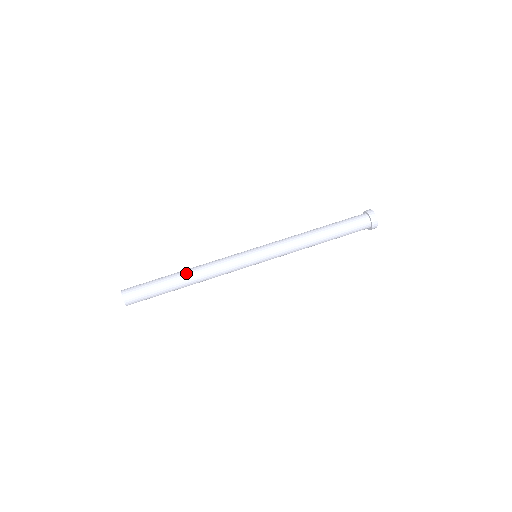
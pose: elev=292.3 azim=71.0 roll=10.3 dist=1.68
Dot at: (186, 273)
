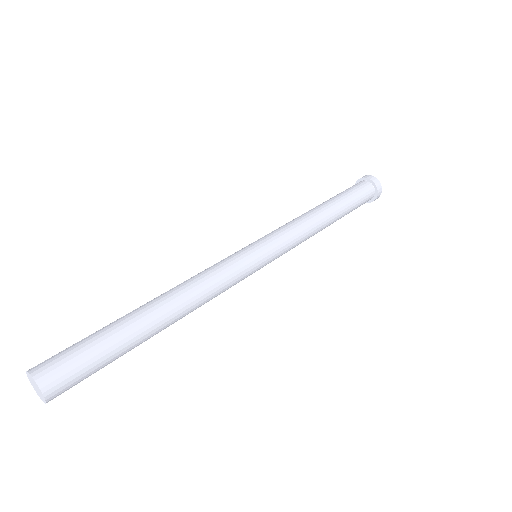
Dot at: (150, 301)
